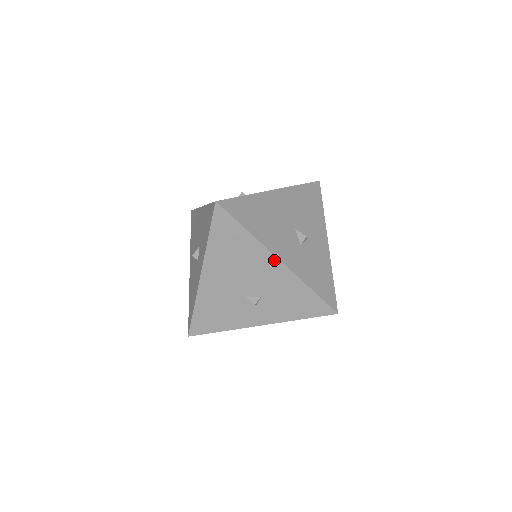
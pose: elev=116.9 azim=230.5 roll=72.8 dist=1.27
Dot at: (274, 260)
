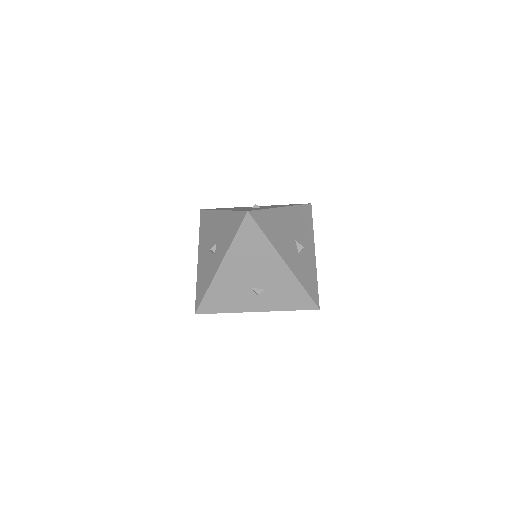
Dot at: (281, 262)
